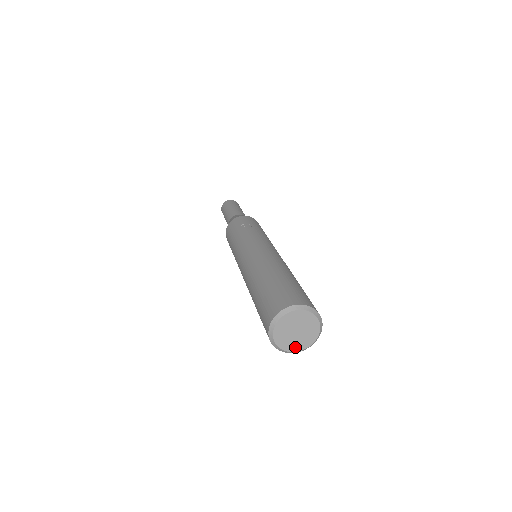
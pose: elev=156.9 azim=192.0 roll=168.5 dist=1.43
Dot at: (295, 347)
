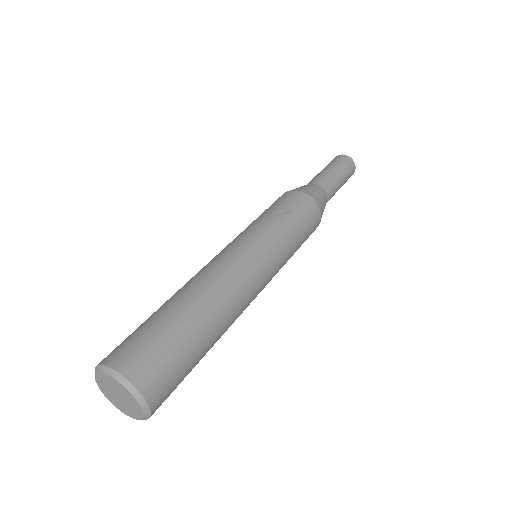
Dot at: (118, 406)
